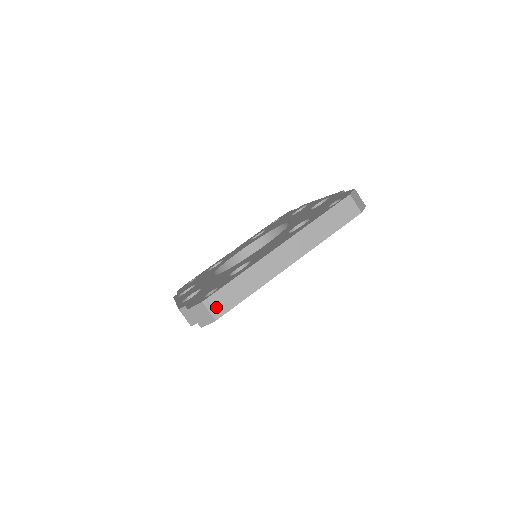
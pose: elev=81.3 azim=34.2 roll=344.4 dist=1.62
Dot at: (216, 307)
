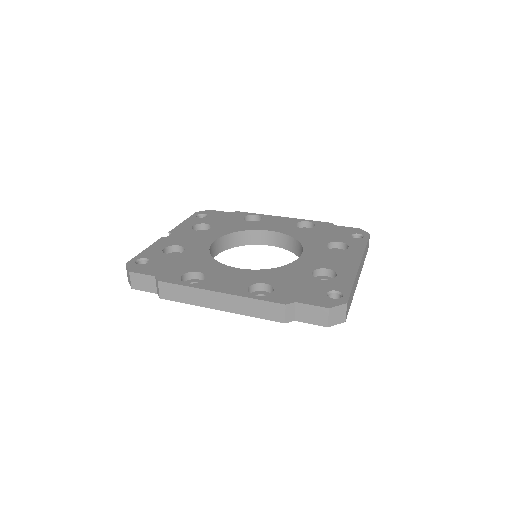
Dot at: (347, 309)
